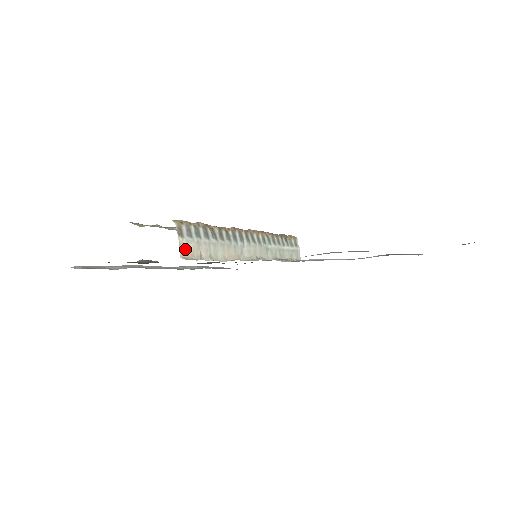
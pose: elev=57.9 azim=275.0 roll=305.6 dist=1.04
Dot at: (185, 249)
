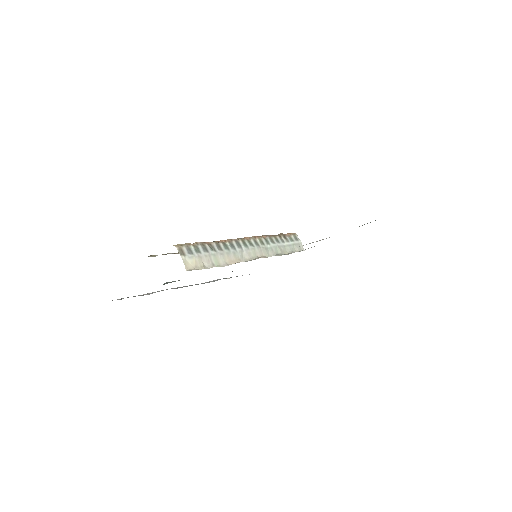
Dot at: (189, 264)
